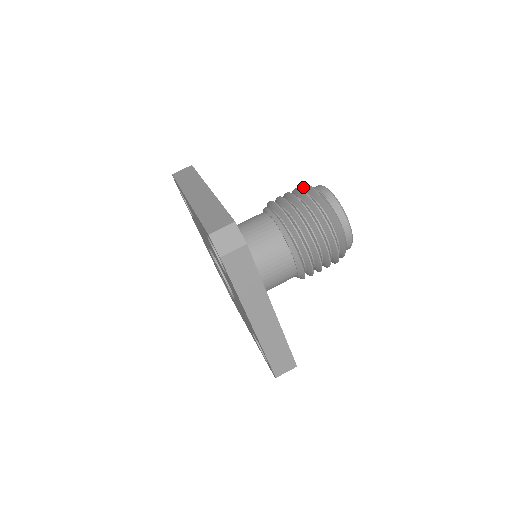
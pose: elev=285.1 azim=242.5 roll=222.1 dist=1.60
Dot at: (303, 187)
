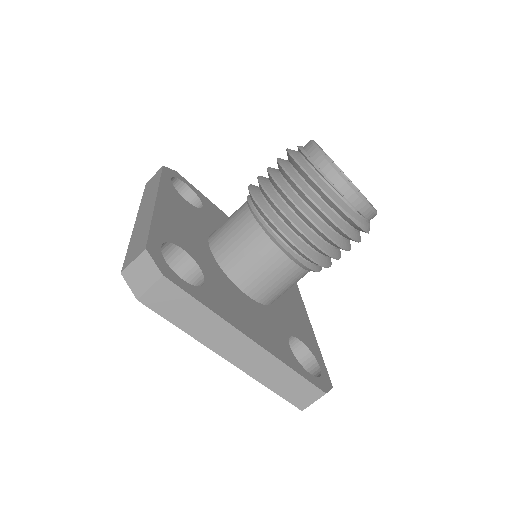
Dot at: (326, 198)
